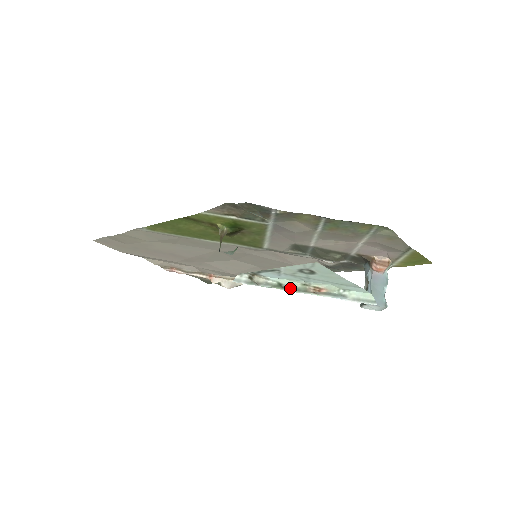
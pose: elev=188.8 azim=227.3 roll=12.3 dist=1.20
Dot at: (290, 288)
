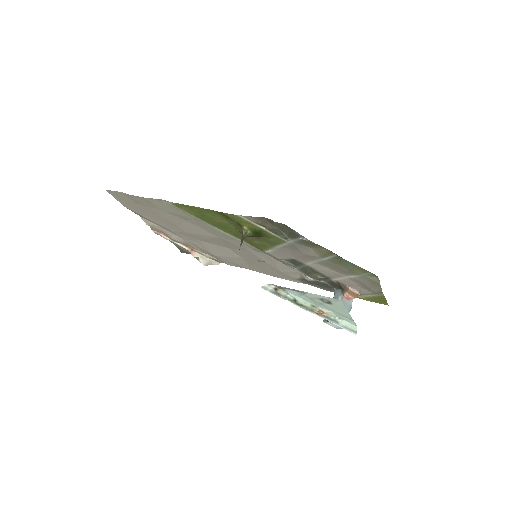
Dot at: (301, 305)
